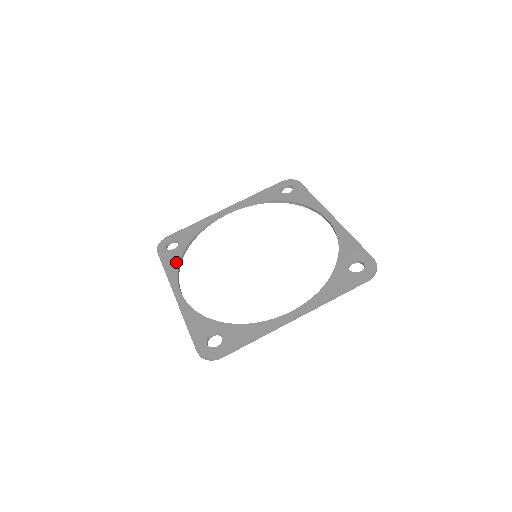
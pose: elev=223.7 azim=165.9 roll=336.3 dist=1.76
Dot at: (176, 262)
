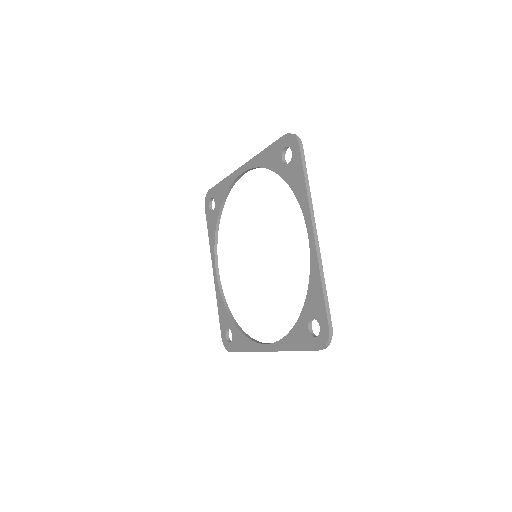
Dot at: (213, 231)
